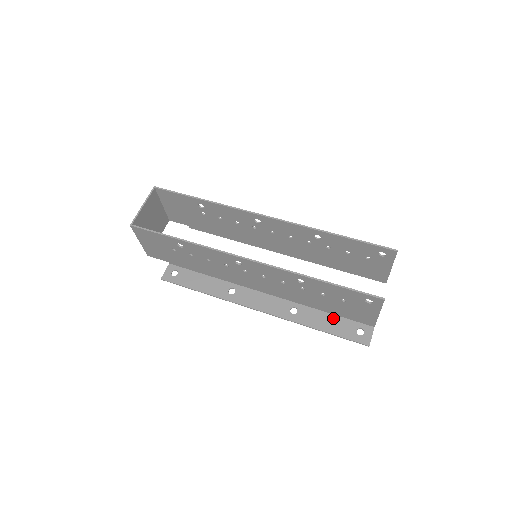
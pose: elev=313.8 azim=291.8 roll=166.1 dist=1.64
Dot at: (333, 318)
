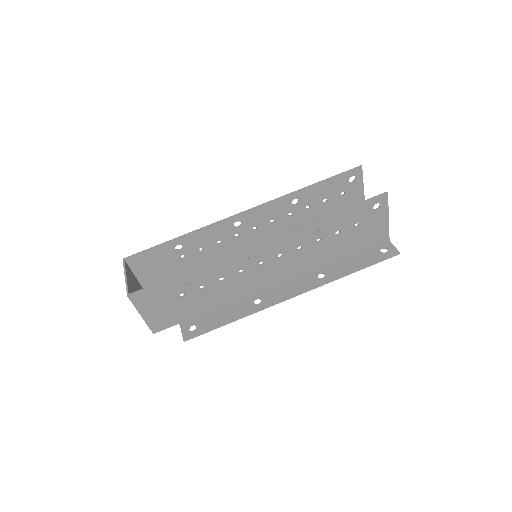
Dot at: (355, 257)
